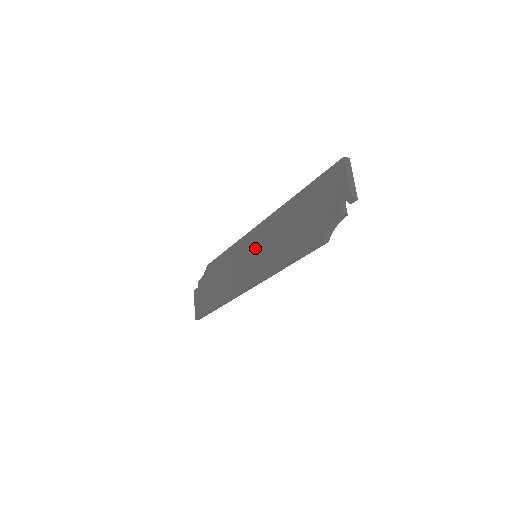
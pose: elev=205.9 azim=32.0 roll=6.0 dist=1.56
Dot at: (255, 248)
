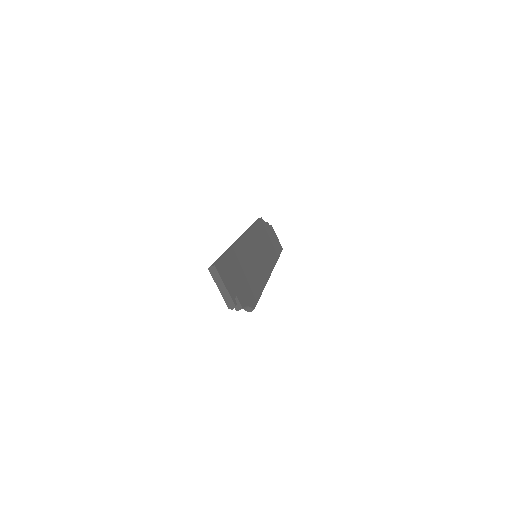
Dot at: occluded
